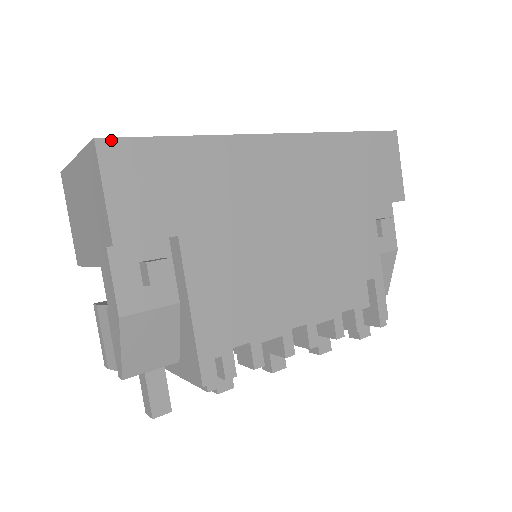
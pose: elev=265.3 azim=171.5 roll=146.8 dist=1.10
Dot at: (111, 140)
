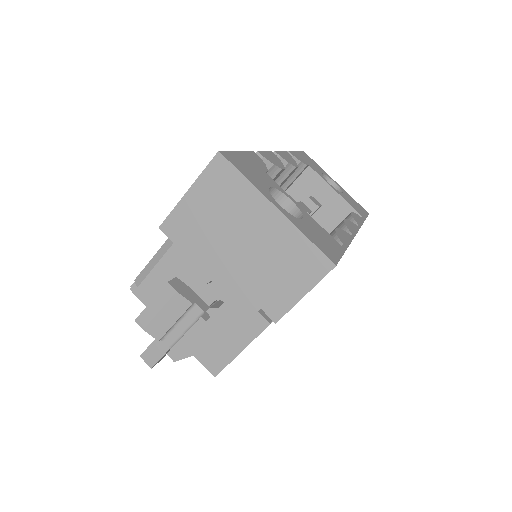
Dot at: occluded
